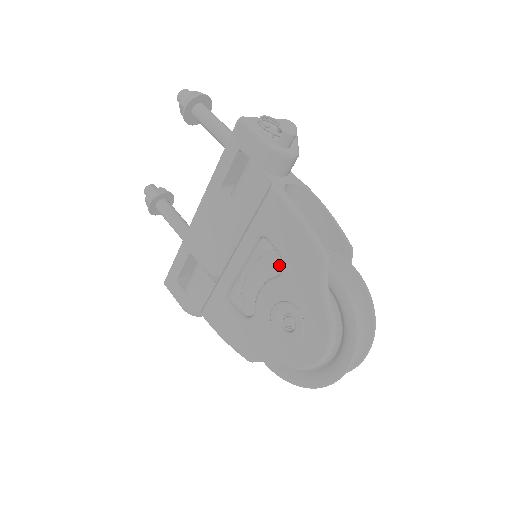
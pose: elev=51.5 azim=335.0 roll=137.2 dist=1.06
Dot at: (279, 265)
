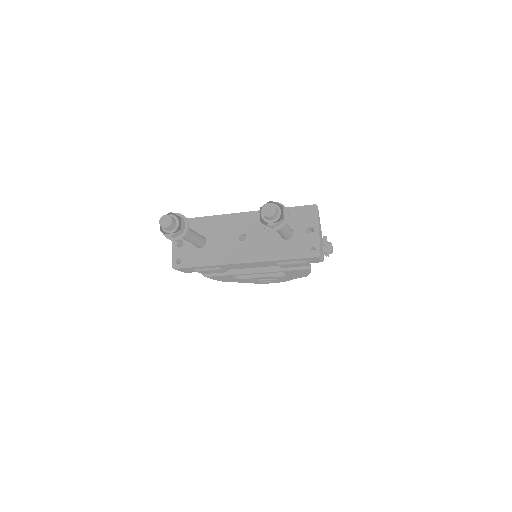
Dot at: occluded
